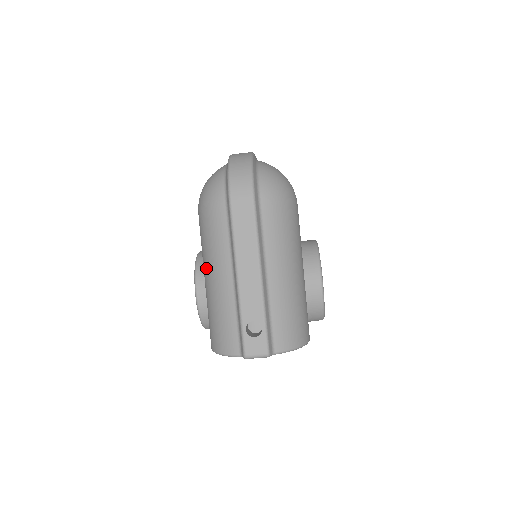
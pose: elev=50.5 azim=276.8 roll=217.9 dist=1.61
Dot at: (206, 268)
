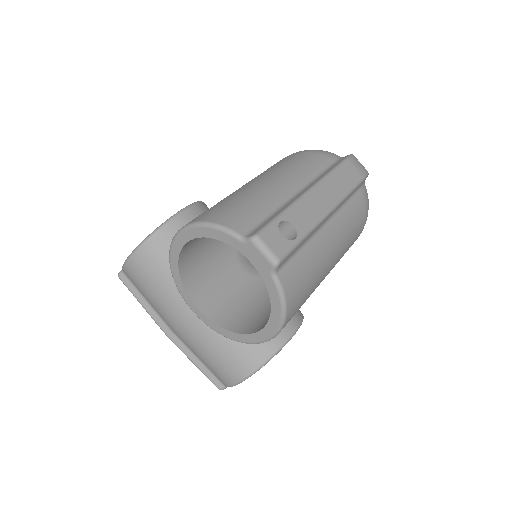
Dot at: (264, 176)
